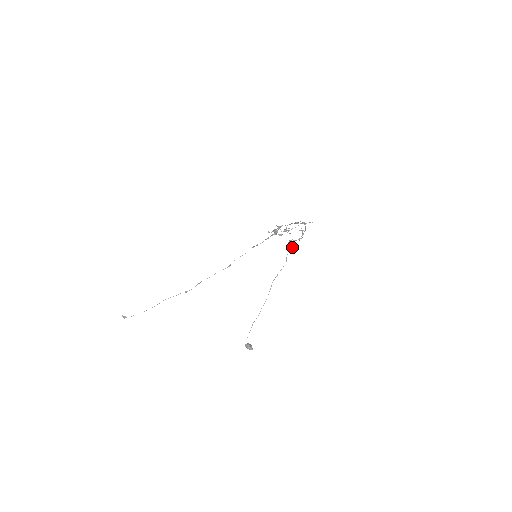
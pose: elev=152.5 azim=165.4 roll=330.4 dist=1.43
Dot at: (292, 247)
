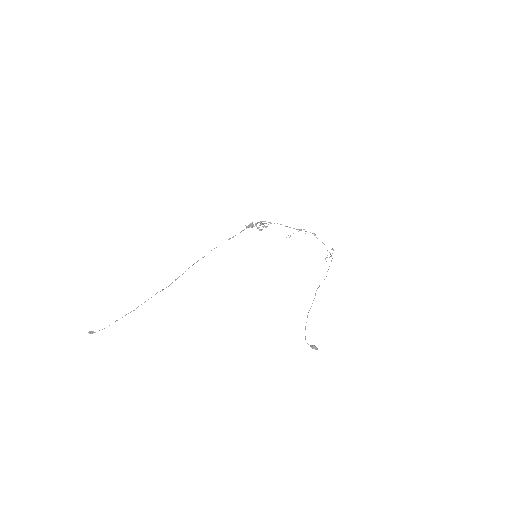
Dot at: occluded
